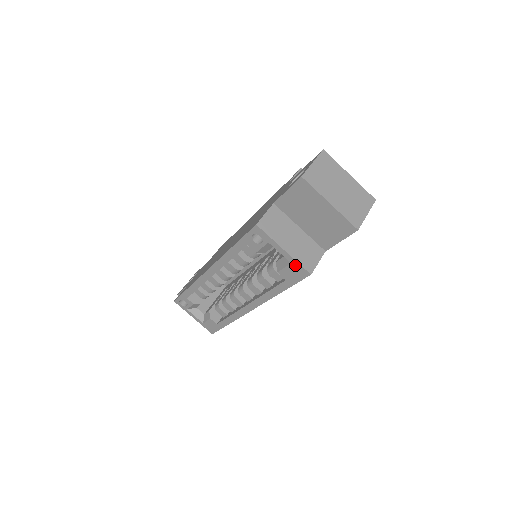
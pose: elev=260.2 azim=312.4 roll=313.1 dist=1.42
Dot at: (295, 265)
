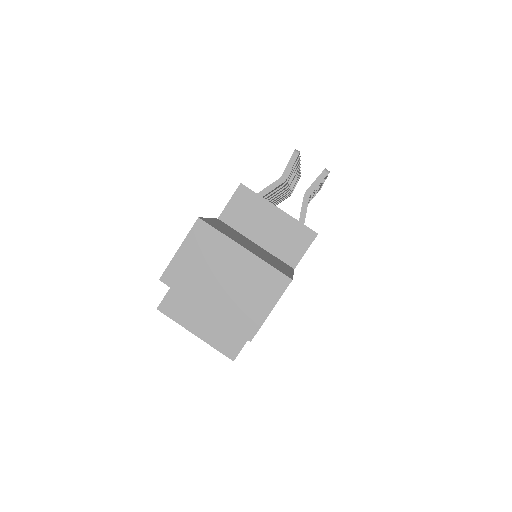
Dot at: (216, 347)
